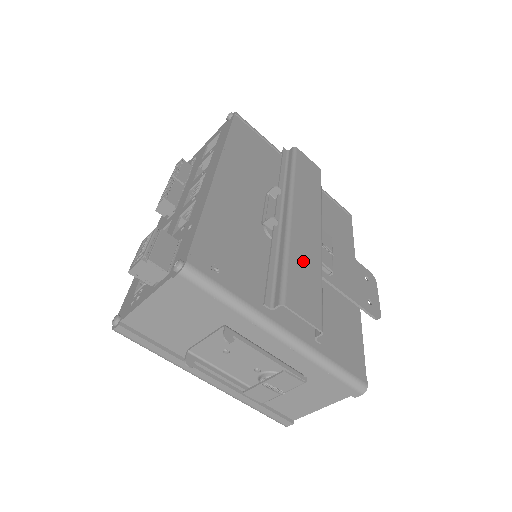
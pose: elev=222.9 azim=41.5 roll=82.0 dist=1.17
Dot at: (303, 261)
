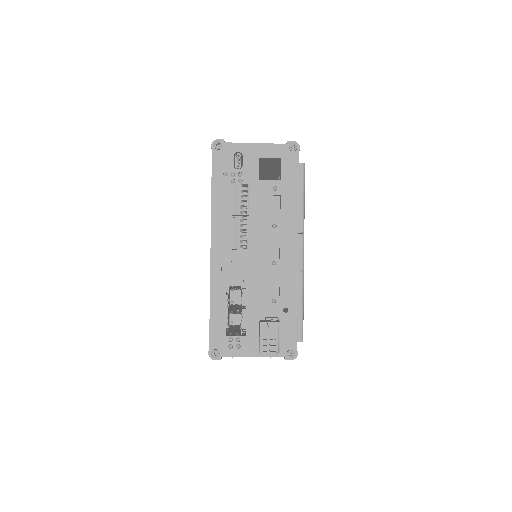
Dot at: occluded
